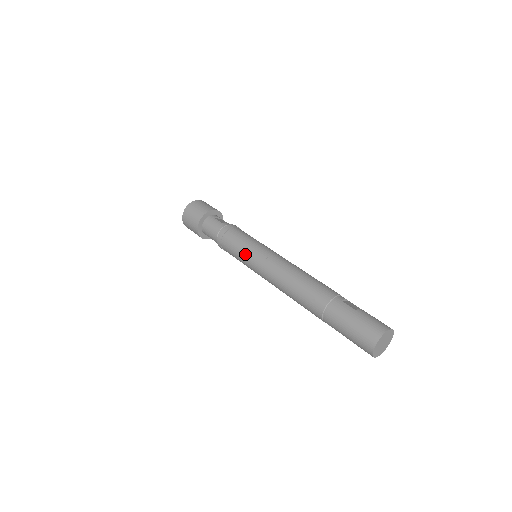
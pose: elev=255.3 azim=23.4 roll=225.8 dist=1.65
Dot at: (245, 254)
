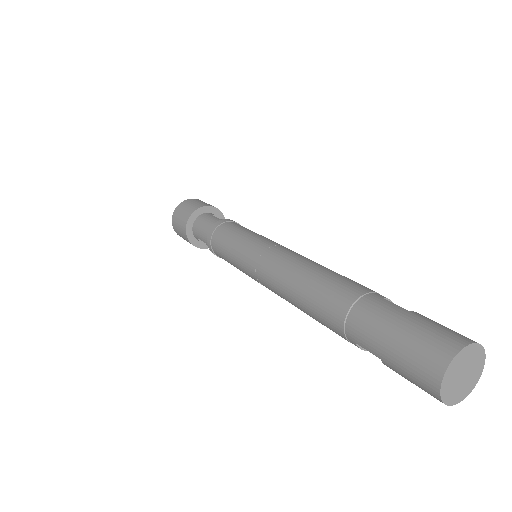
Dot at: (239, 246)
